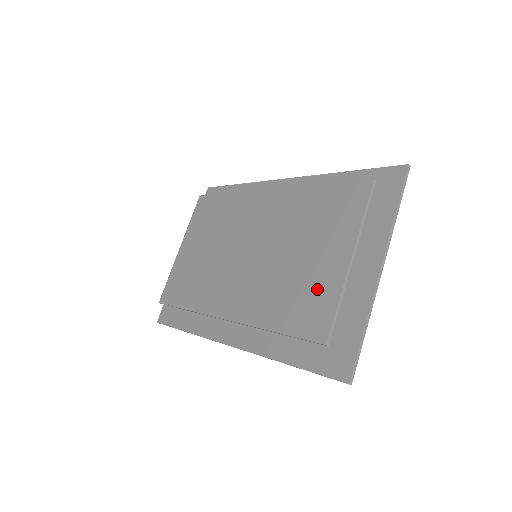
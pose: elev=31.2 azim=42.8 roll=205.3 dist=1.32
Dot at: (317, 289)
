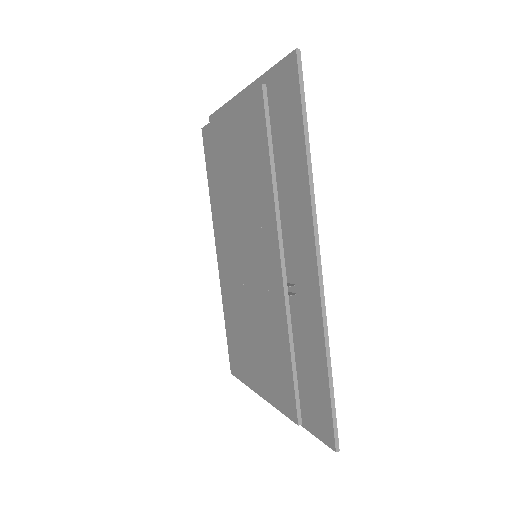
Dot at: (243, 361)
